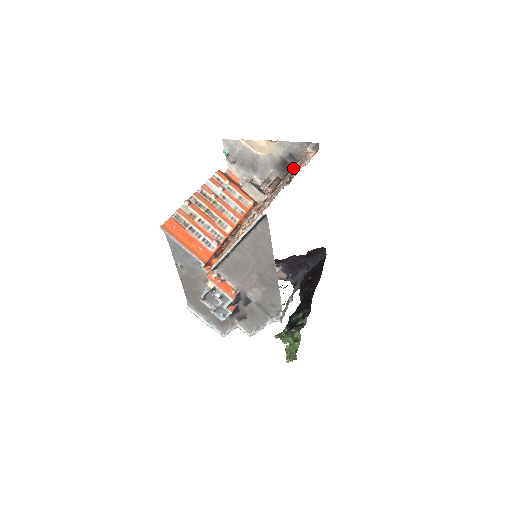
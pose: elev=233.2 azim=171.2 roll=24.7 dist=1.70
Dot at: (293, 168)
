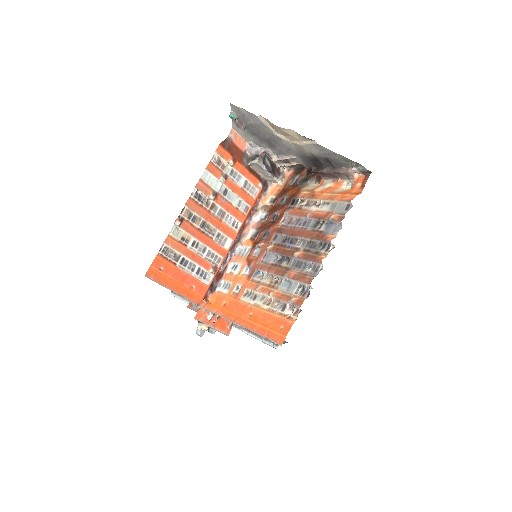
Dot at: (329, 219)
